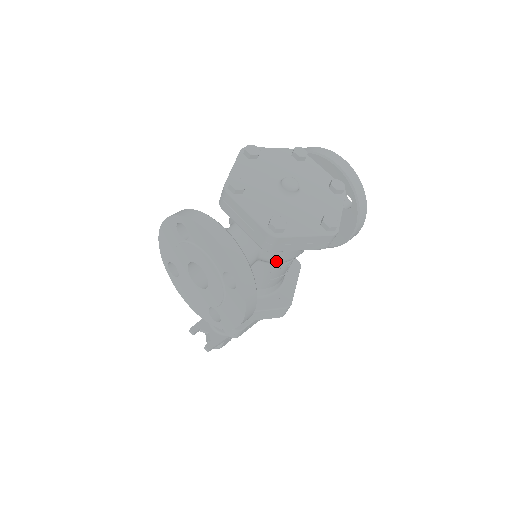
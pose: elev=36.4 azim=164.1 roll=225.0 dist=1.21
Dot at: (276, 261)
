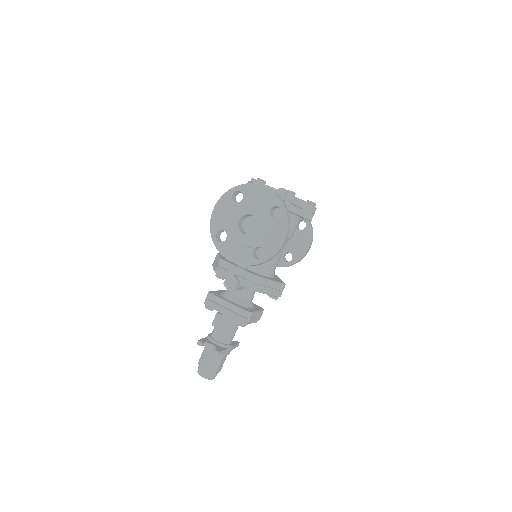
Dot at: occluded
